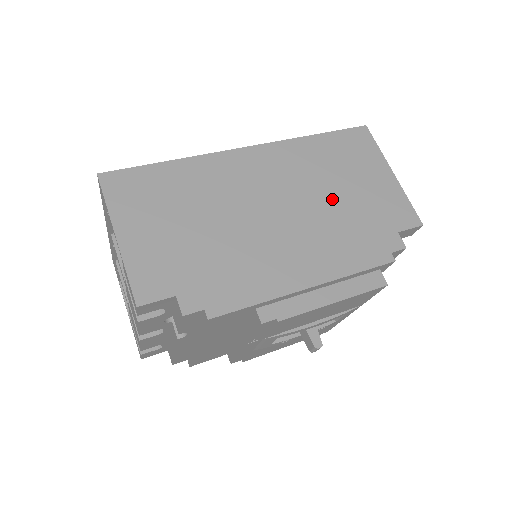
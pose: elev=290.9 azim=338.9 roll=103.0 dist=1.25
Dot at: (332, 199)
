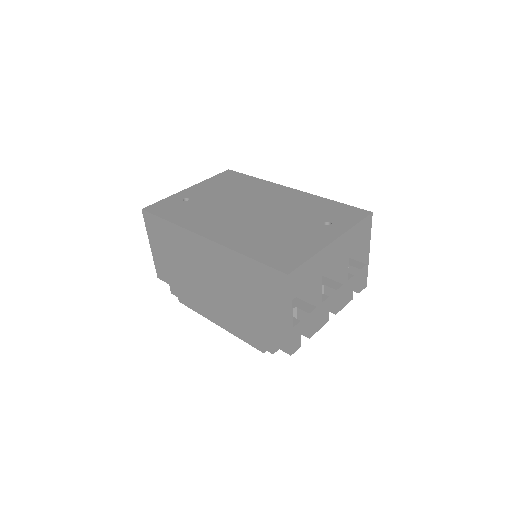
Dot at: (242, 300)
